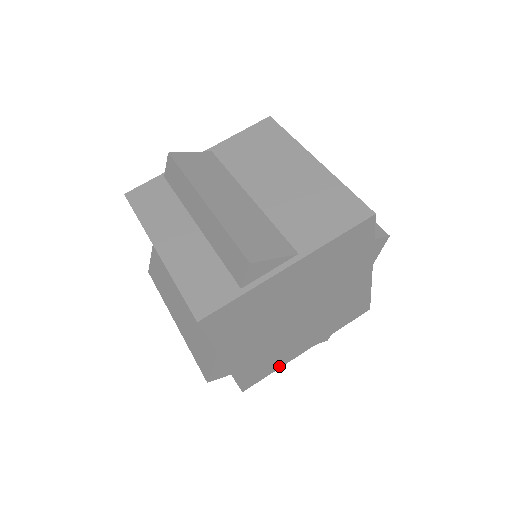
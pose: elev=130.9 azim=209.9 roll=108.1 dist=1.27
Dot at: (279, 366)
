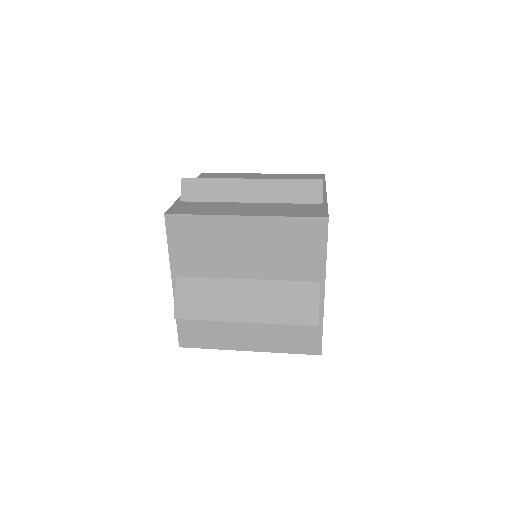
Dot at: occluded
